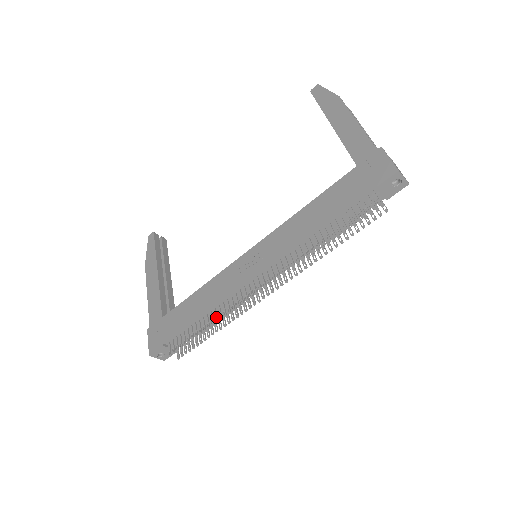
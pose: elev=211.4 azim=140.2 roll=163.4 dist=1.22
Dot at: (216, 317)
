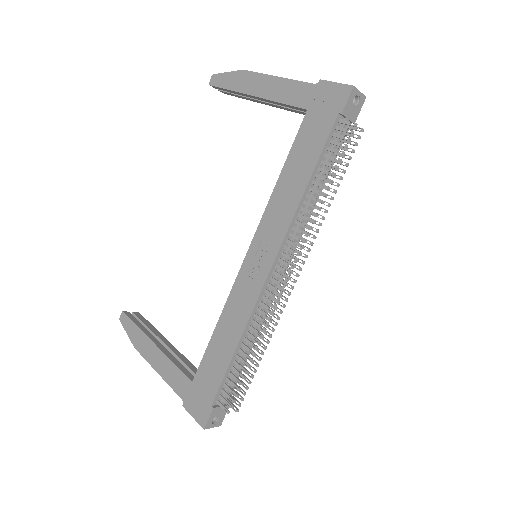
Dot at: occluded
